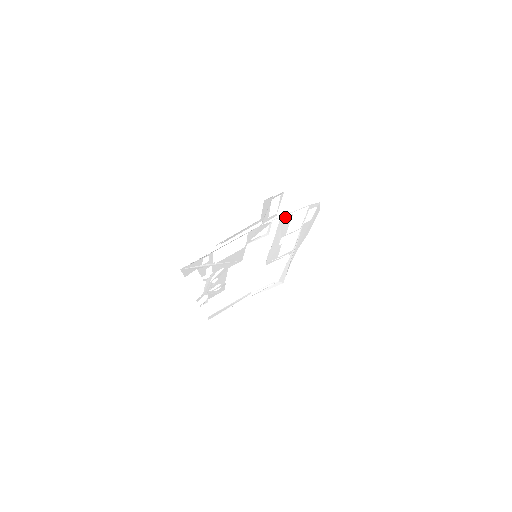
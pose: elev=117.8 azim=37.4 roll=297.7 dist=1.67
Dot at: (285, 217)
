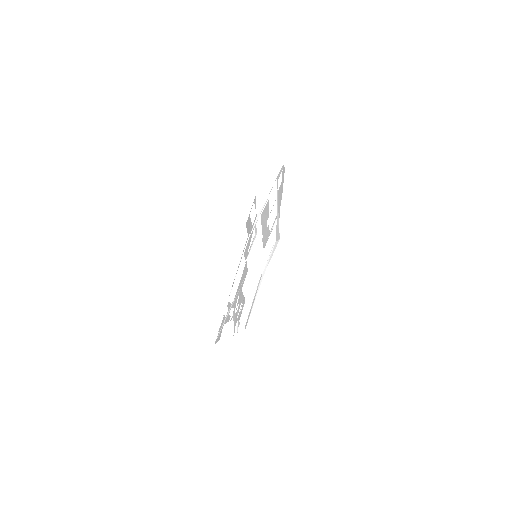
Dot at: (263, 208)
